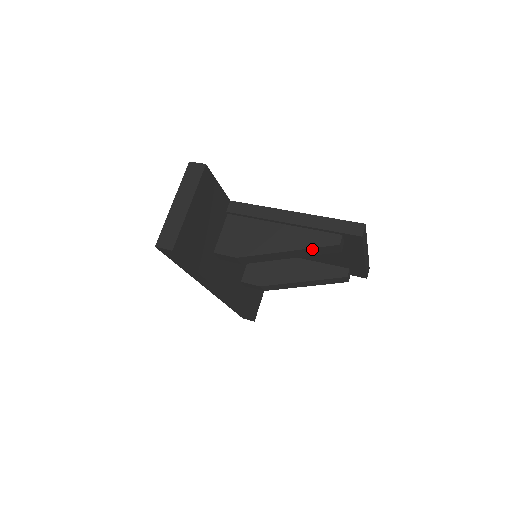
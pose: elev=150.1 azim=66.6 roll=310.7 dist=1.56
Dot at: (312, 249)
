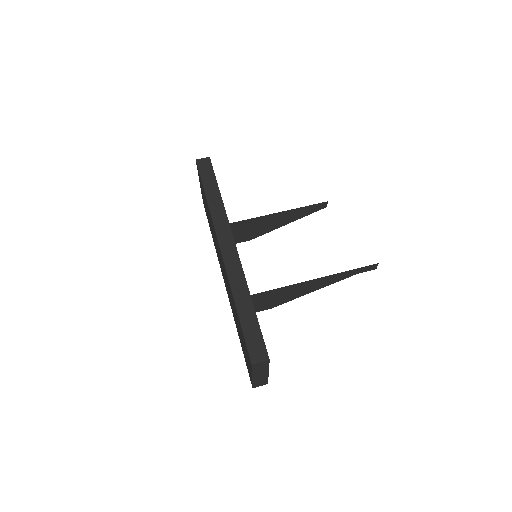
Dot at: (333, 281)
